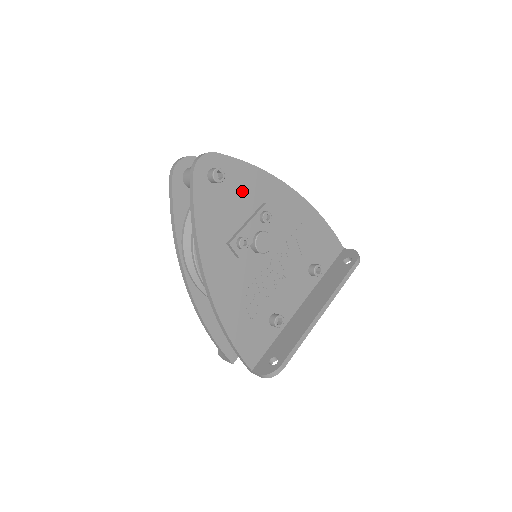
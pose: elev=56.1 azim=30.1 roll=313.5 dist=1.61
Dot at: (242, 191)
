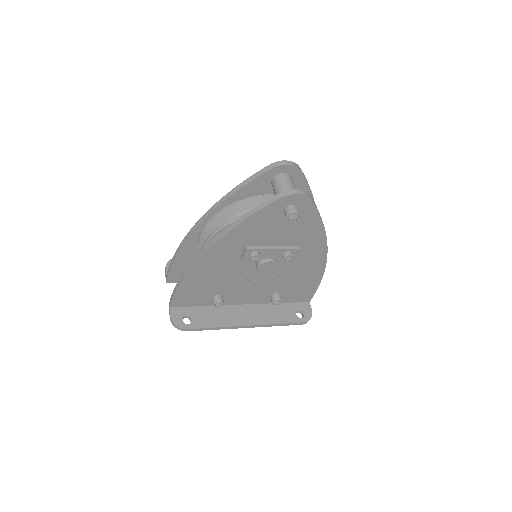
Dot at: (296, 230)
